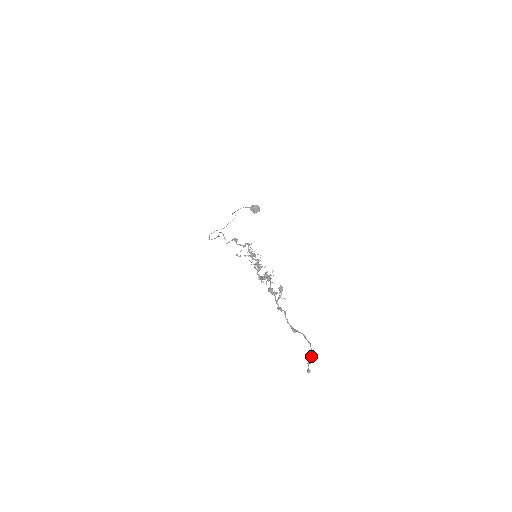
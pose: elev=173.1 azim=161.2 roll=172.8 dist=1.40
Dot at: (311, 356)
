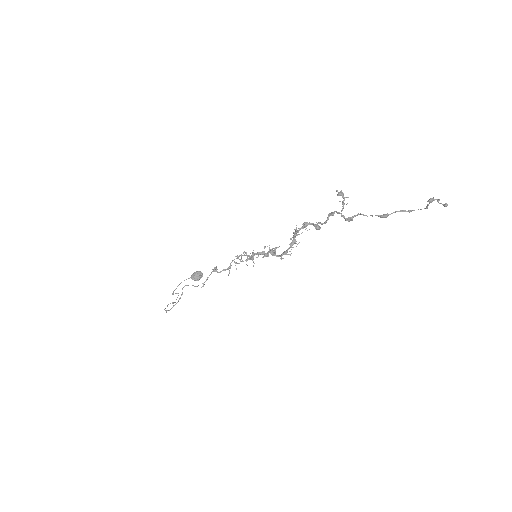
Dot at: (433, 197)
